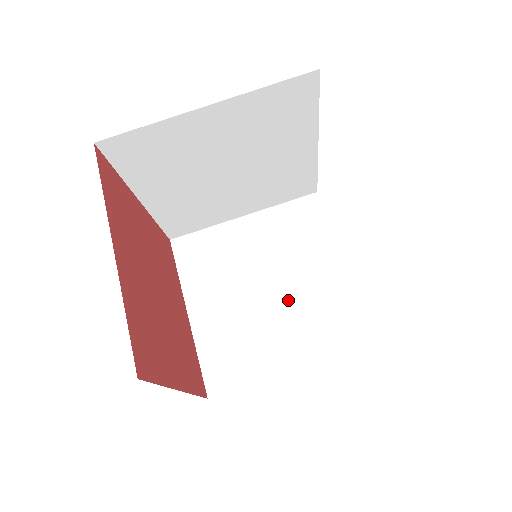
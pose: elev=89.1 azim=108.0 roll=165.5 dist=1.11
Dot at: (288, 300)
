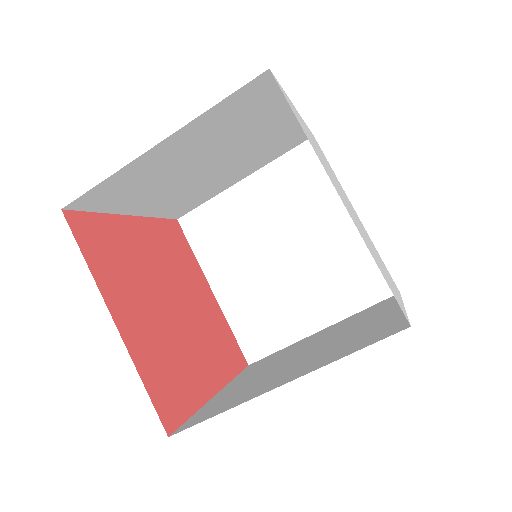
Dot at: (303, 263)
